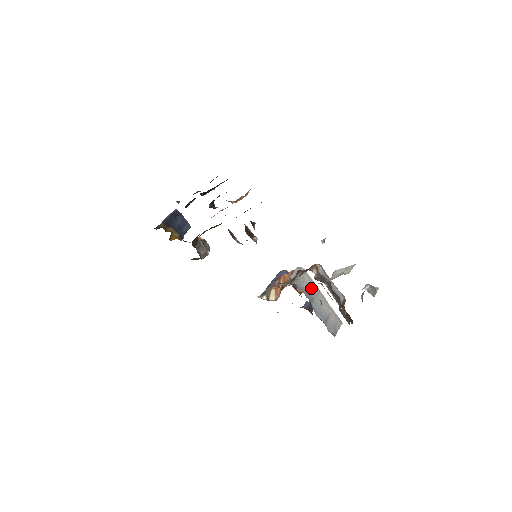
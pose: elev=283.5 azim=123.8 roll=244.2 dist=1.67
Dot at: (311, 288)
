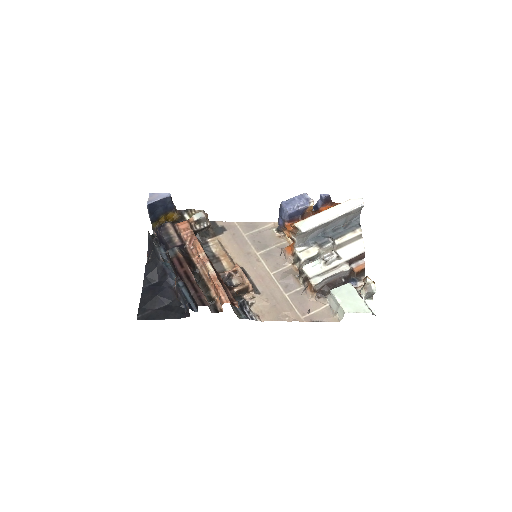
Dot at: (319, 228)
